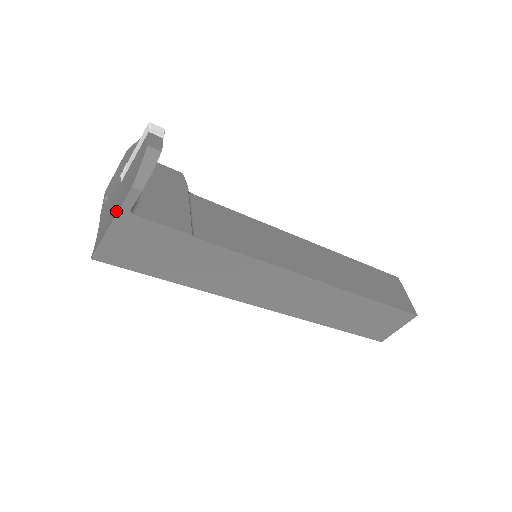
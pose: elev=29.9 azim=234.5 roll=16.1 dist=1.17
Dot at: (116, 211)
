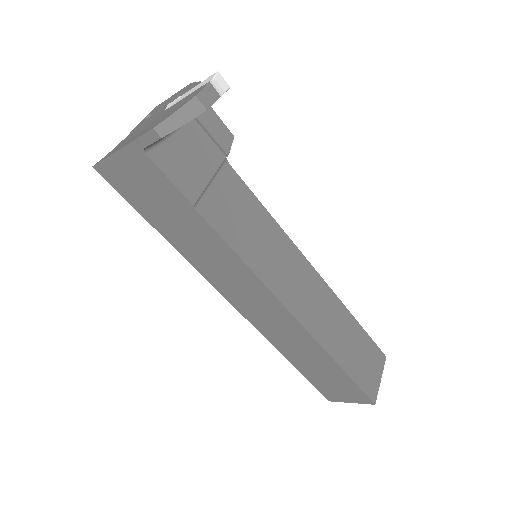
Dot at: (133, 139)
